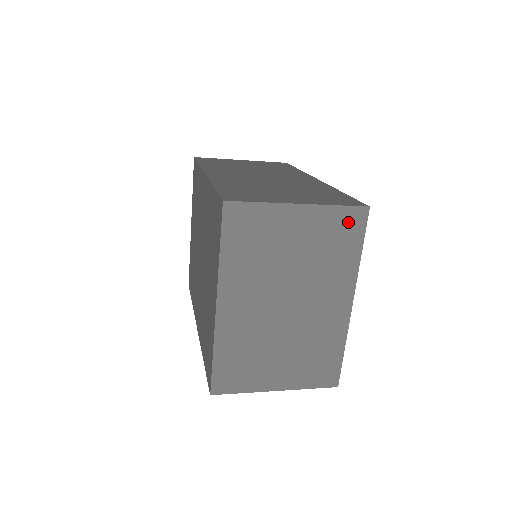
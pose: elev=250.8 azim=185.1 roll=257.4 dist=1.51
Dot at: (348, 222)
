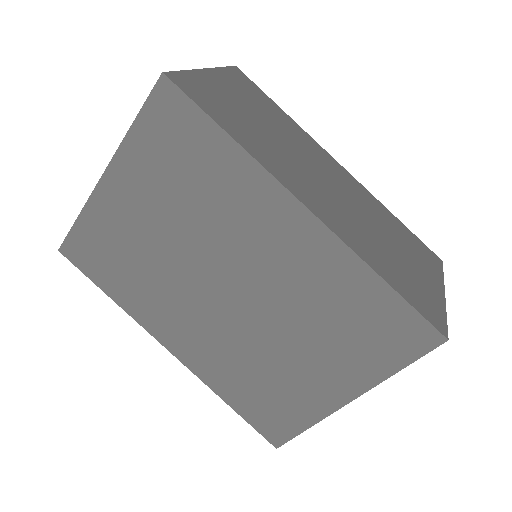
Dot at: occluded
